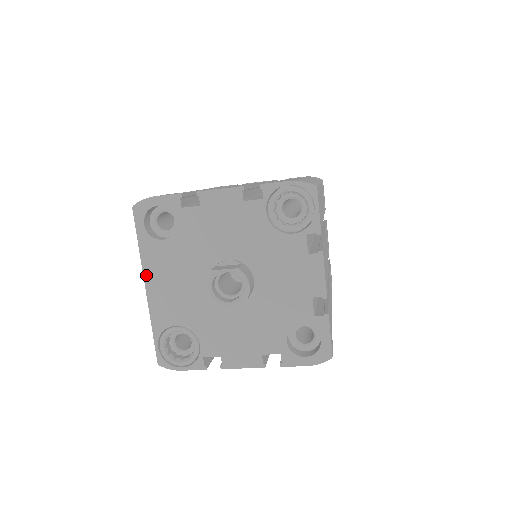
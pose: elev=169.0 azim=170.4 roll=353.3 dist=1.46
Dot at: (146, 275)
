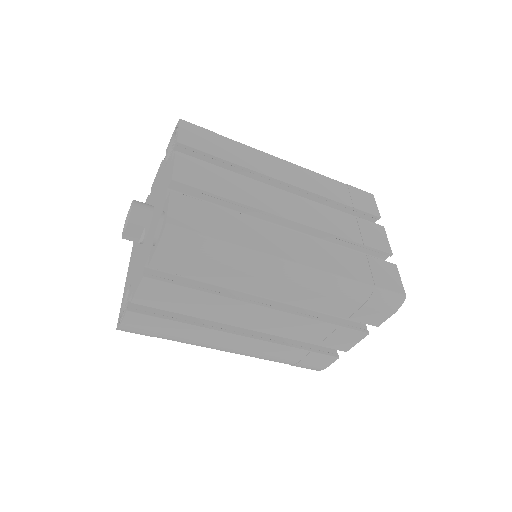
Dot at: occluded
